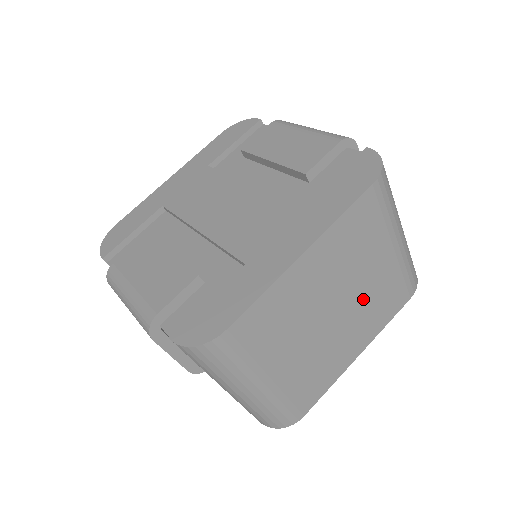
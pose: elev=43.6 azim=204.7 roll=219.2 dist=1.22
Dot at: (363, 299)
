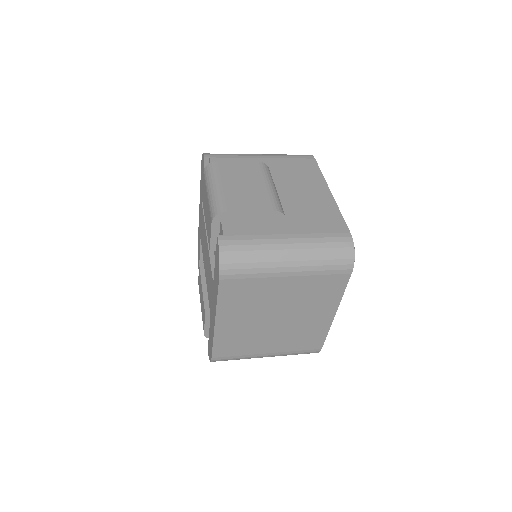
Dot at: (295, 303)
